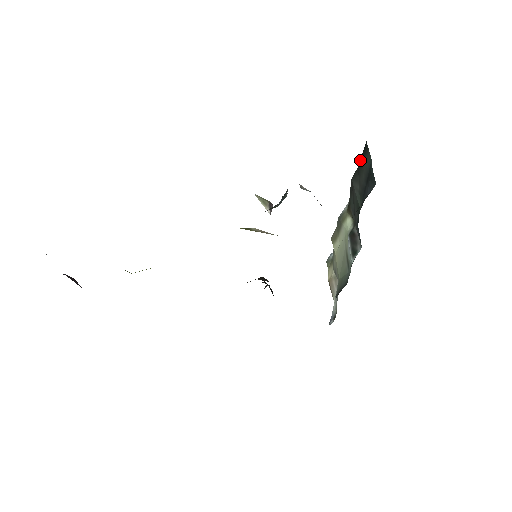
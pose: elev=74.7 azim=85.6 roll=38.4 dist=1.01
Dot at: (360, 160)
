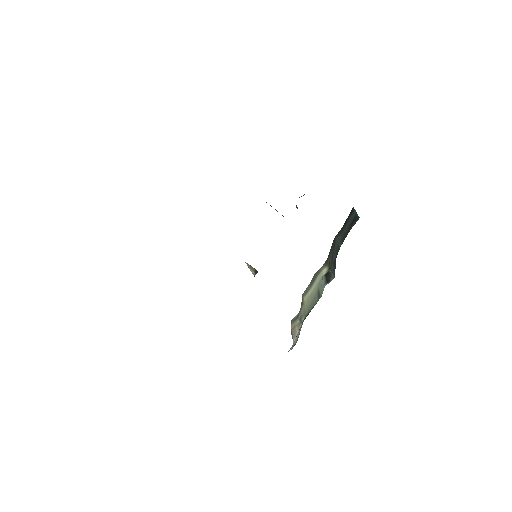
Dot at: (345, 221)
